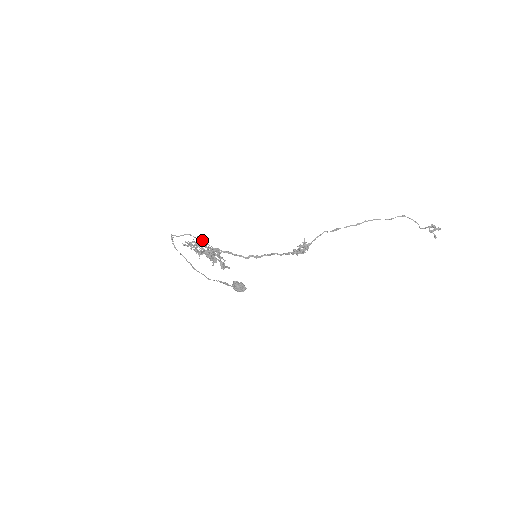
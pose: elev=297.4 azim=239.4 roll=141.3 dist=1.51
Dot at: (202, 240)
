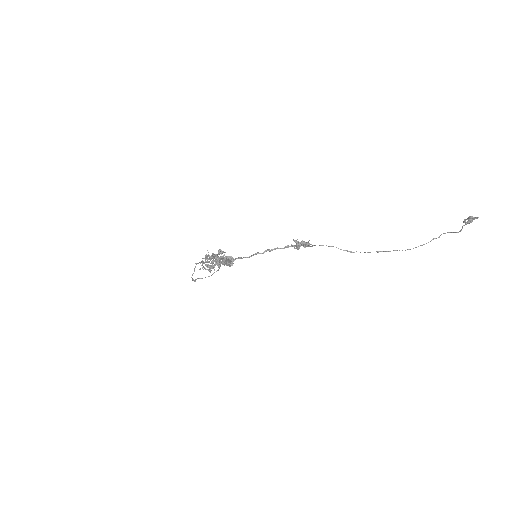
Dot at: (216, 271)
